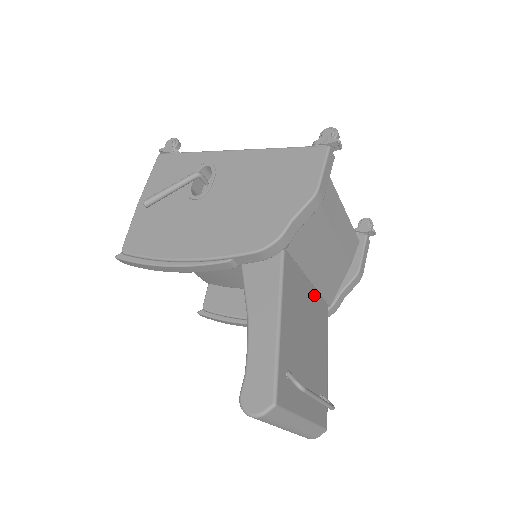
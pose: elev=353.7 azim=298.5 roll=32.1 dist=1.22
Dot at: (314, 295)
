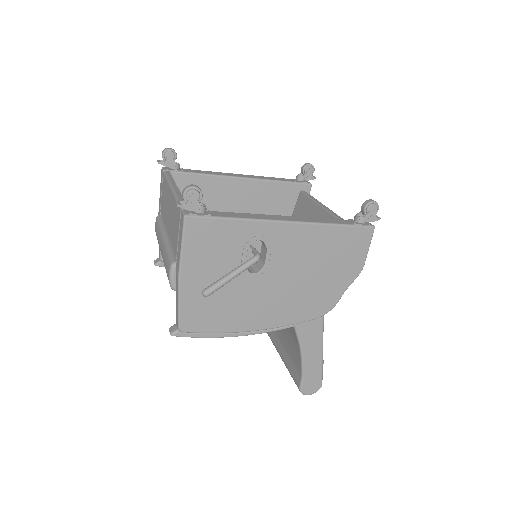
Dot at: occluded
